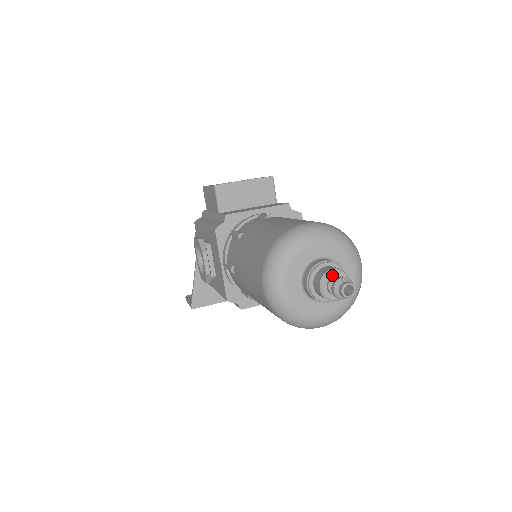
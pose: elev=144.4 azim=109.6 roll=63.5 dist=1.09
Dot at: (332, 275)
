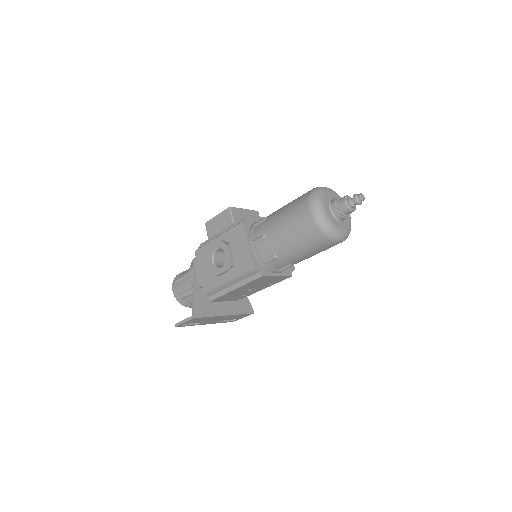
Dot at: (349, 198)
